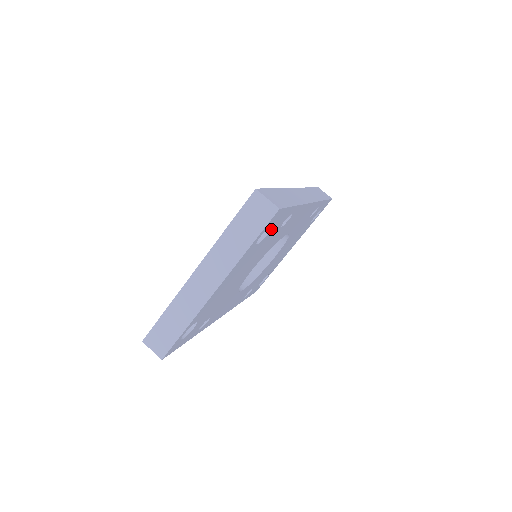
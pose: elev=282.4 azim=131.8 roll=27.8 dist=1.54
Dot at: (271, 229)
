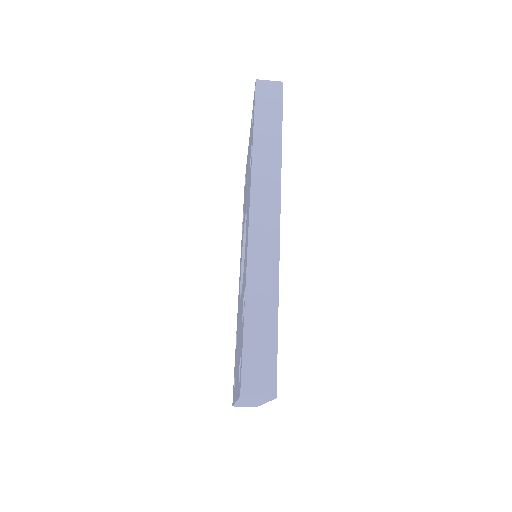
Dot at: occluded
